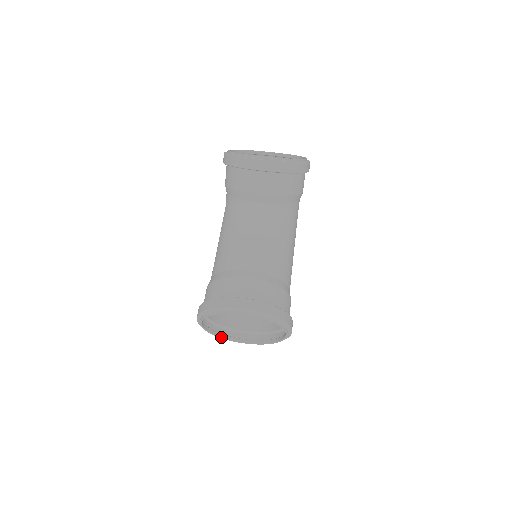
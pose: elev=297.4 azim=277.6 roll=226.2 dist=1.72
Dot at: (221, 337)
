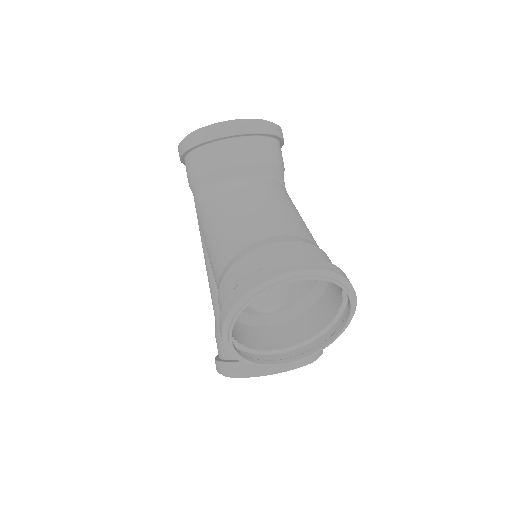
Dot at: (256, 363)
